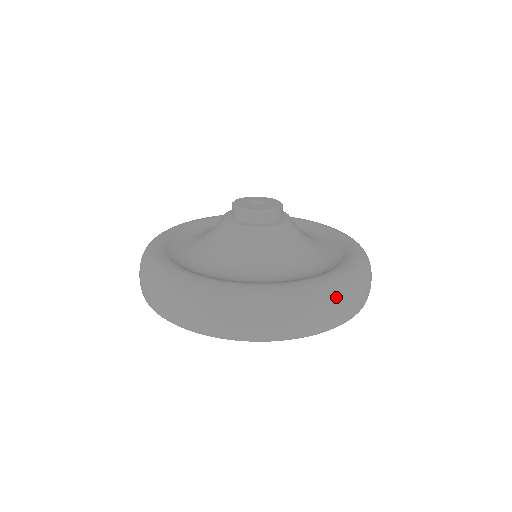
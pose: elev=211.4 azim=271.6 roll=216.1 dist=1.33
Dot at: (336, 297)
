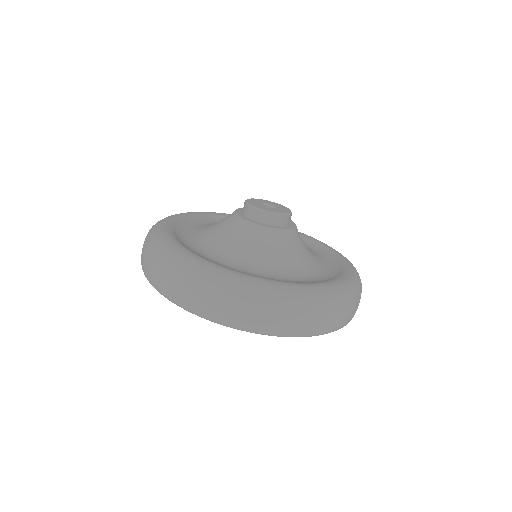
Dot at: (359, 294)
